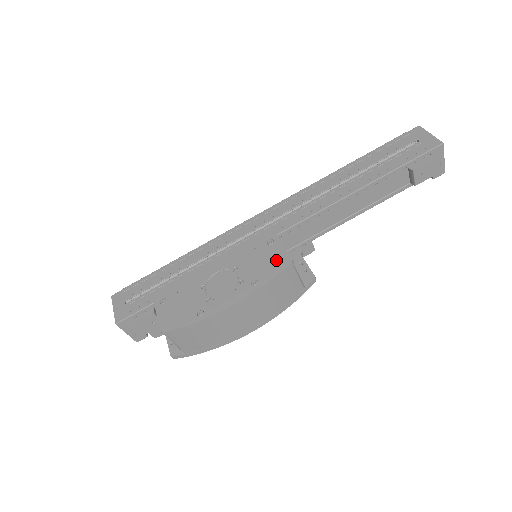
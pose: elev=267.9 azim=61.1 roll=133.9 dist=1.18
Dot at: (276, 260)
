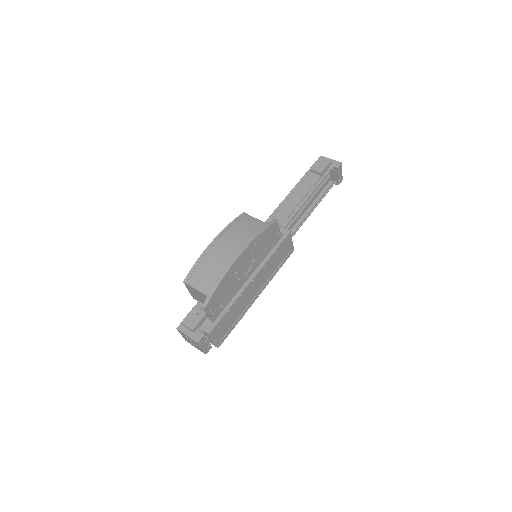
Dot at: occluded
